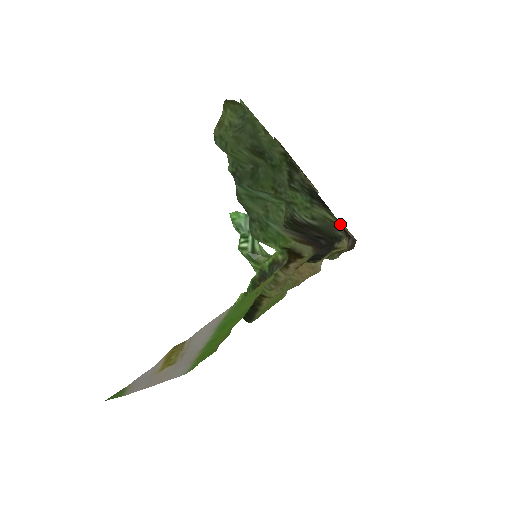
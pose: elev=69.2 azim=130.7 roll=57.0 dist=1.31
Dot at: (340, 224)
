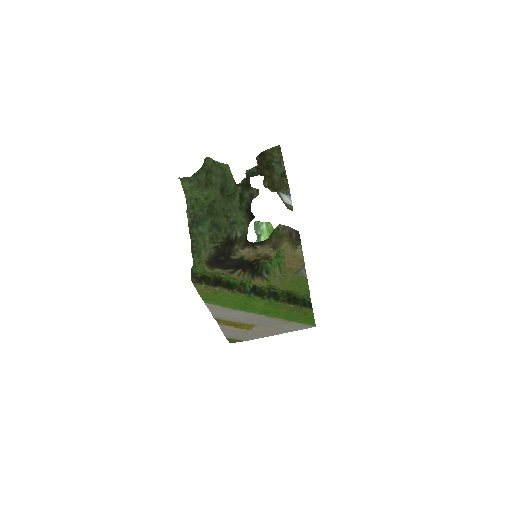
Dot at: occluded
